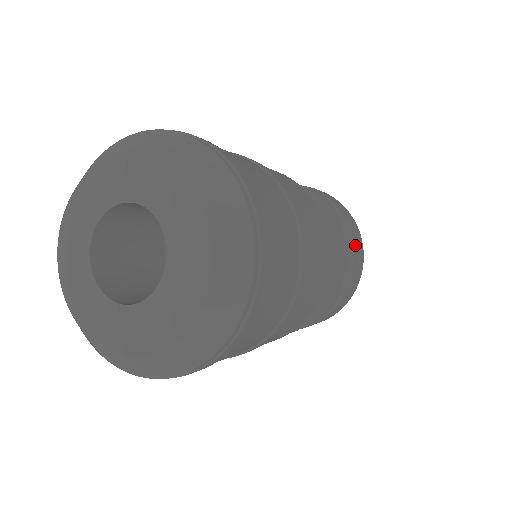
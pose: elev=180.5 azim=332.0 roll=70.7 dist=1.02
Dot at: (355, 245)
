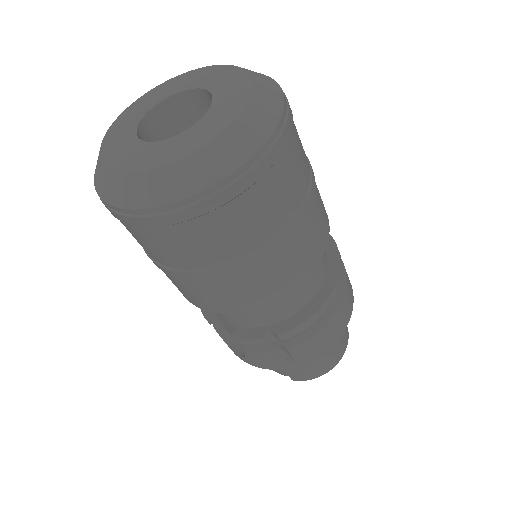
Dot at: (347, 292)
